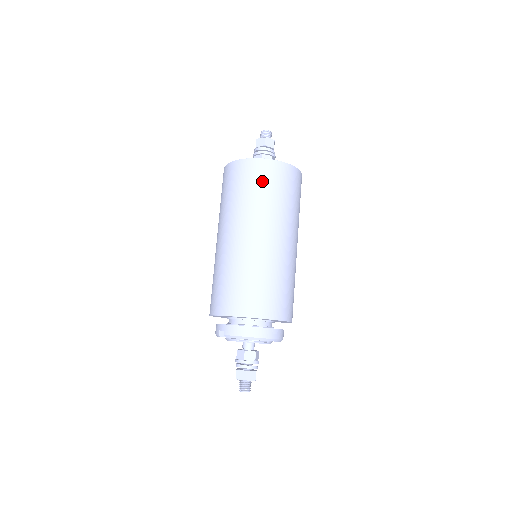
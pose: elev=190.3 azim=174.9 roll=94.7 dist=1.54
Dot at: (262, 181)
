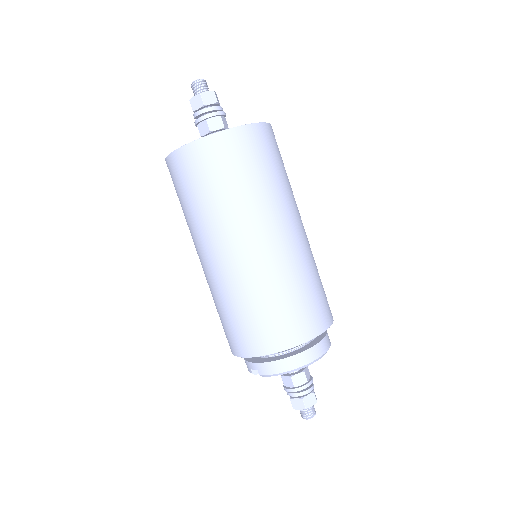
Dot at: (222, 168)
